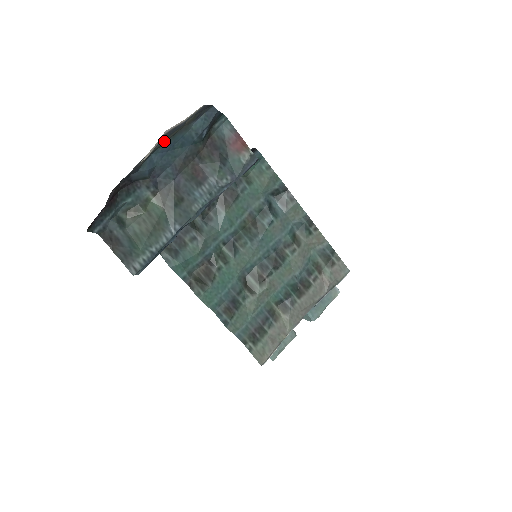
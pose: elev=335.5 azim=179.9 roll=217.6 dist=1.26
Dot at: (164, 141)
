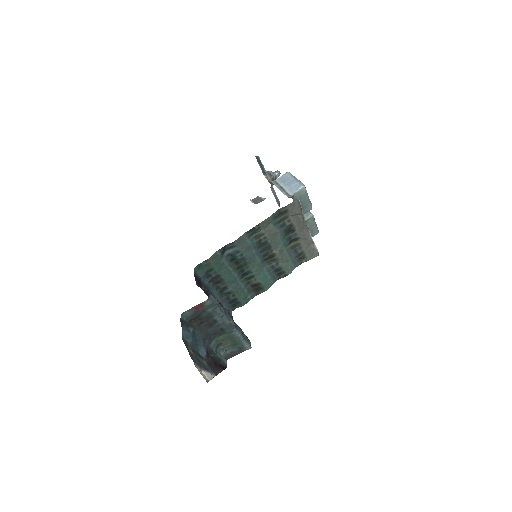
Dot at: (197, 356)
